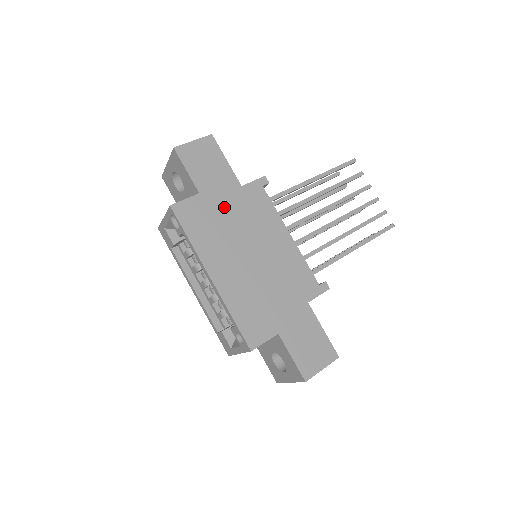
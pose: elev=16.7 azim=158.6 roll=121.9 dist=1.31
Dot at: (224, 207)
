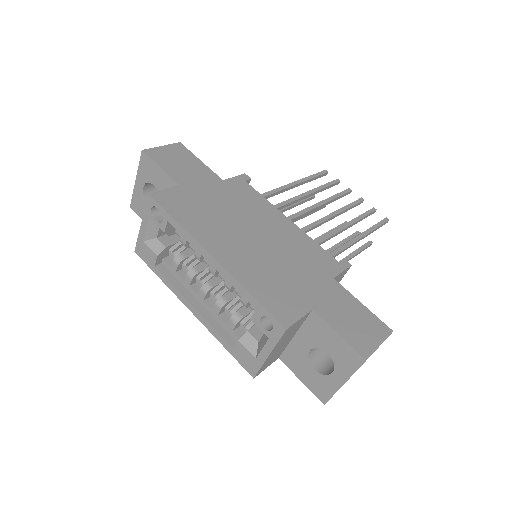
Dot at: (209, 196)
